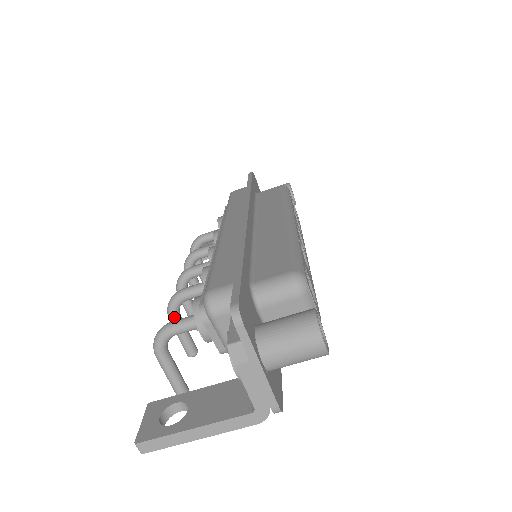
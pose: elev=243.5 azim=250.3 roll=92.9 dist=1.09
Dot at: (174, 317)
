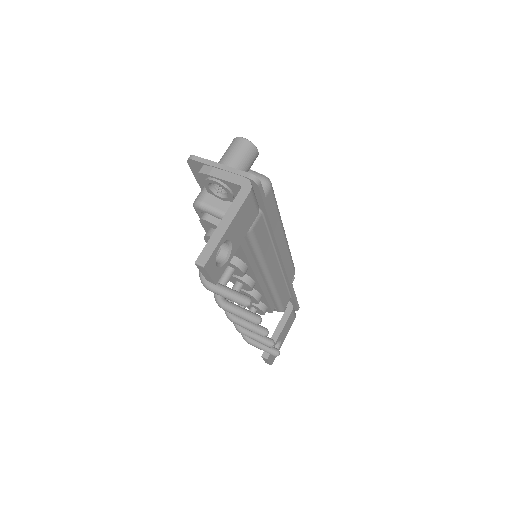
Dot at: (224, 302)
